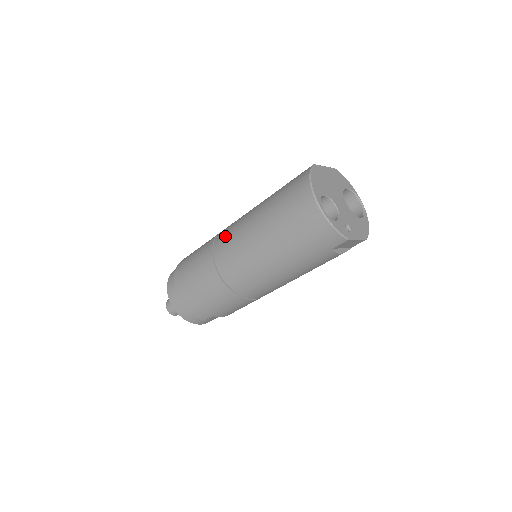
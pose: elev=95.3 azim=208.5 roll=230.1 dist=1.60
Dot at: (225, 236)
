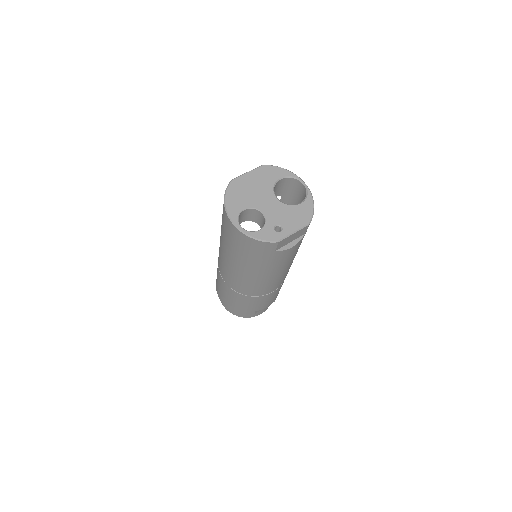
Dot at: occluded
